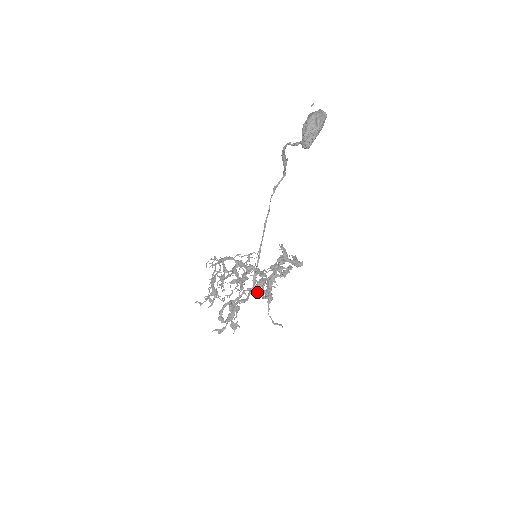
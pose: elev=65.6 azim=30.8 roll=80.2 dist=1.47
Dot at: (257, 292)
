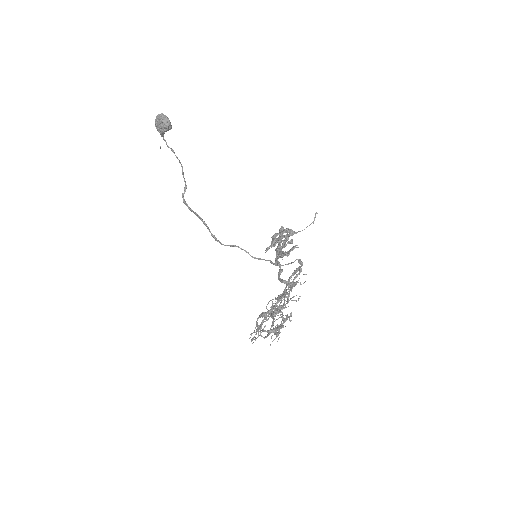
Dot at: (289, 263)
